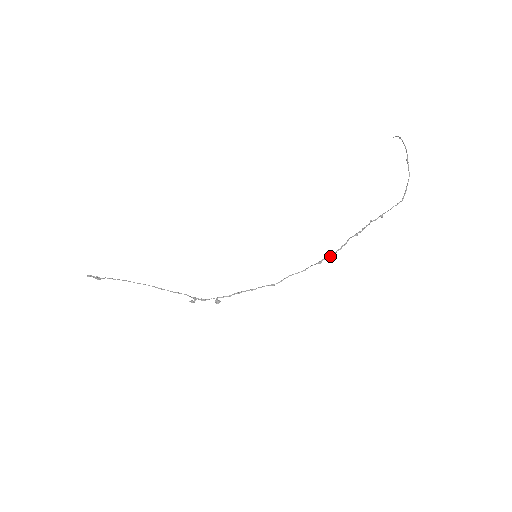
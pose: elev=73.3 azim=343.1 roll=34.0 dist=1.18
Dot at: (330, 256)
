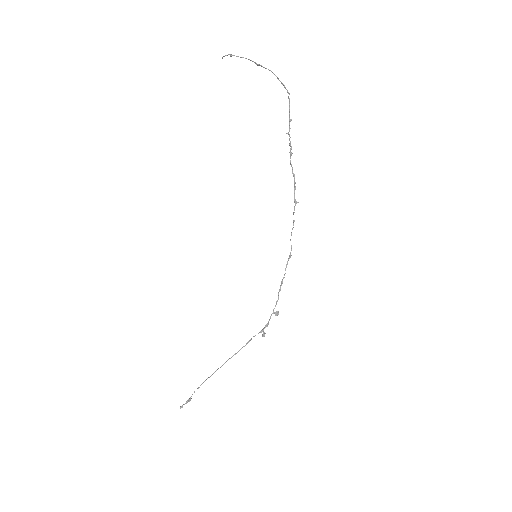
Dot at: occluded
